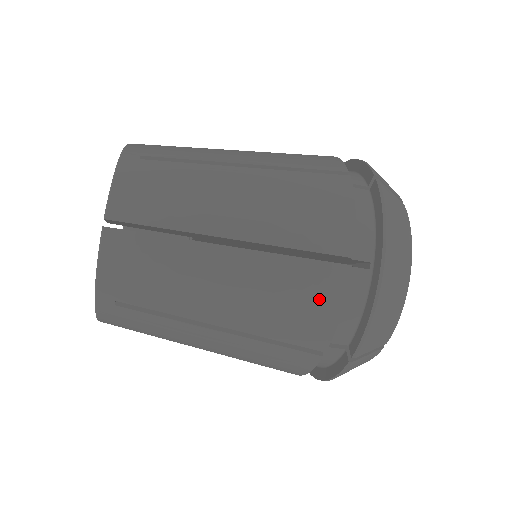
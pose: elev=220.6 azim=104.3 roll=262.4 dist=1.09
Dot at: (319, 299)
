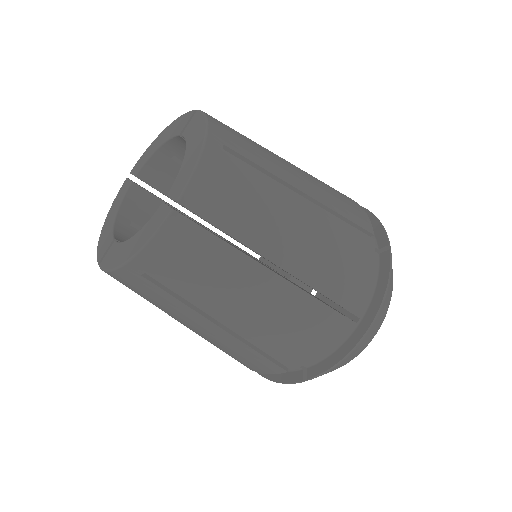
Dot at: (315, 336)
